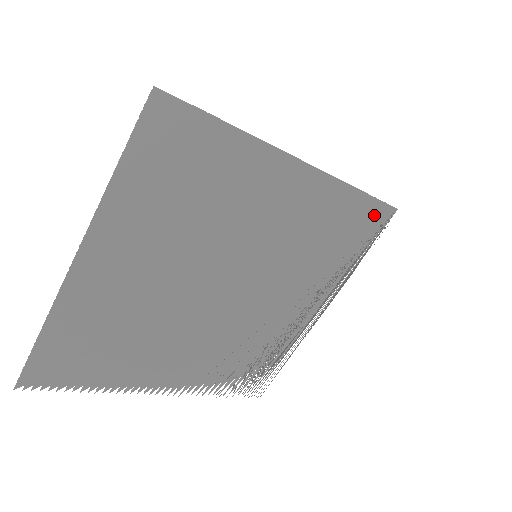
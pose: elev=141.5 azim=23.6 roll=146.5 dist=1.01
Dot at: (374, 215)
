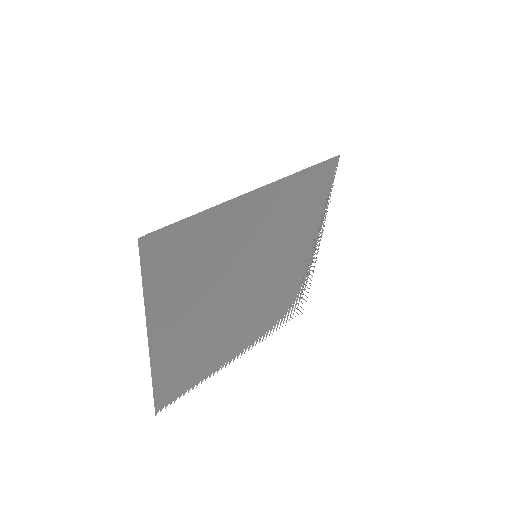
Dot at: (324, 172)
